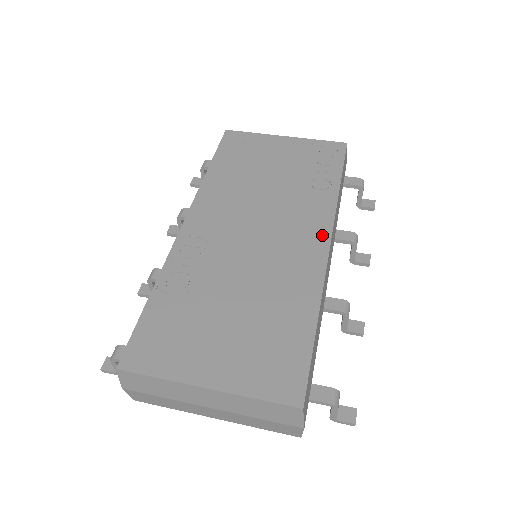
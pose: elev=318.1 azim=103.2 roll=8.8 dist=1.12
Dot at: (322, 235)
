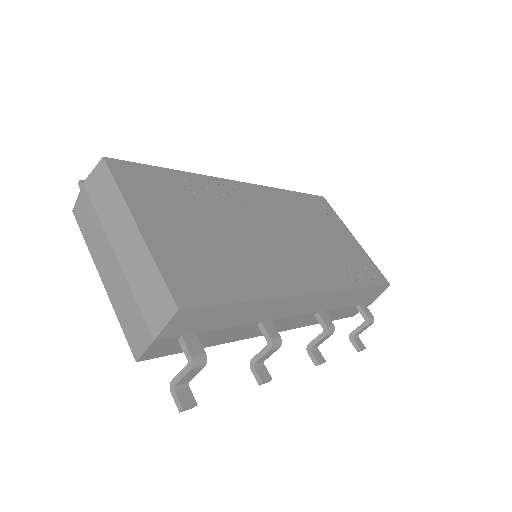
Dot at: (317, 285)
